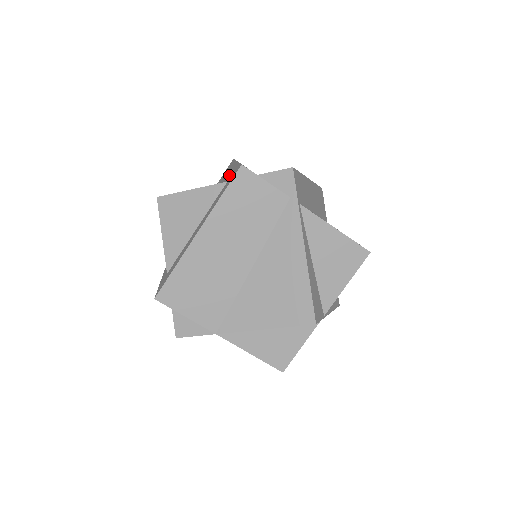
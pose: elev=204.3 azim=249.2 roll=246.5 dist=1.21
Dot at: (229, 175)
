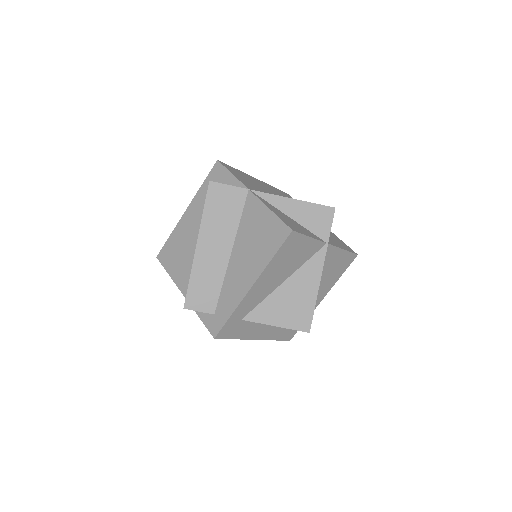
Dot at: occluded
